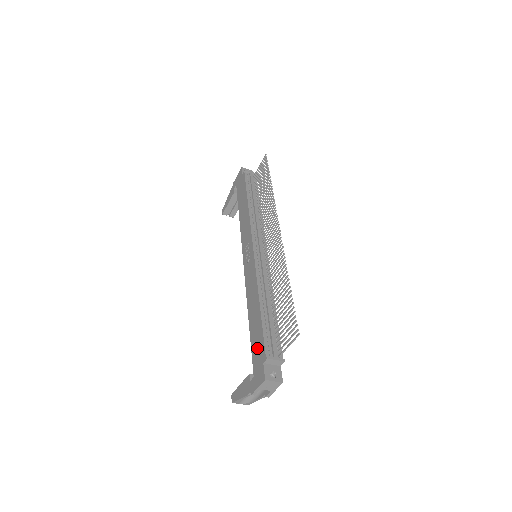
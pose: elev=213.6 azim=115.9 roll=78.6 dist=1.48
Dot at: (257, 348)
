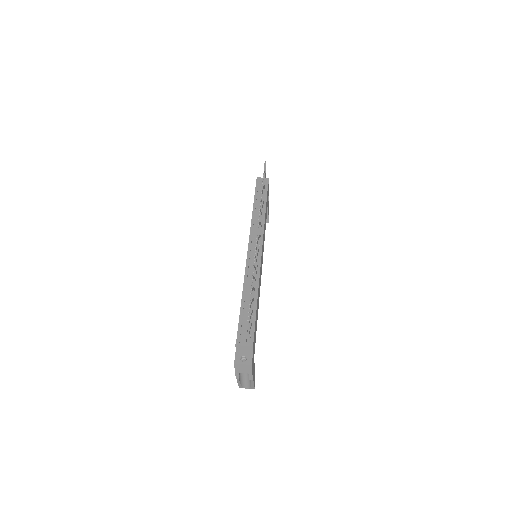
Dot at: occluded
